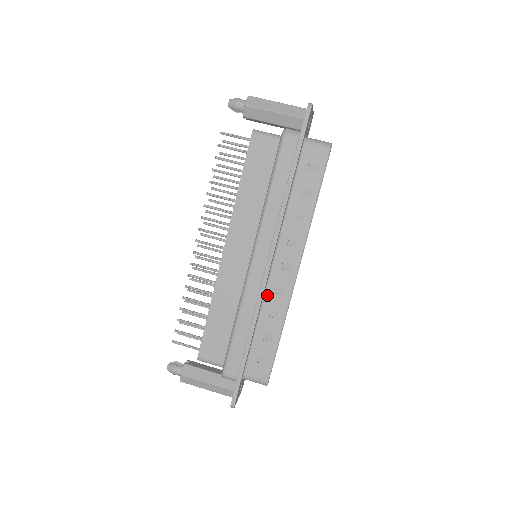
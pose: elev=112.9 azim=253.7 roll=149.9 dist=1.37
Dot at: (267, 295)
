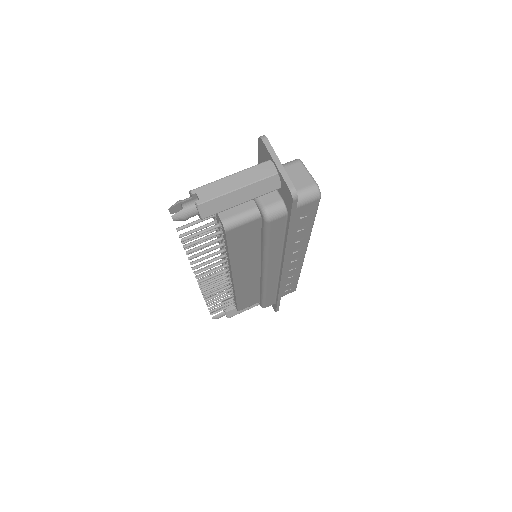
Dot at: occluded
